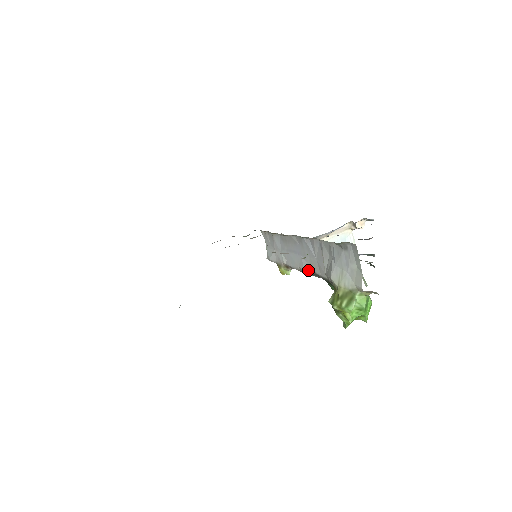
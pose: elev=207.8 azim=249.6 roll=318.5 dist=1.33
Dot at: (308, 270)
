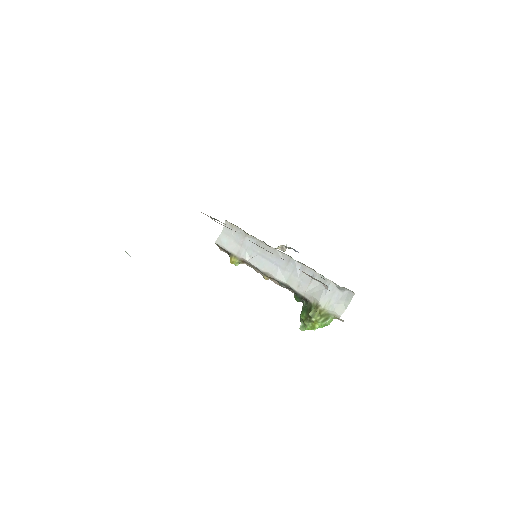
Dot at: (282, 280)
